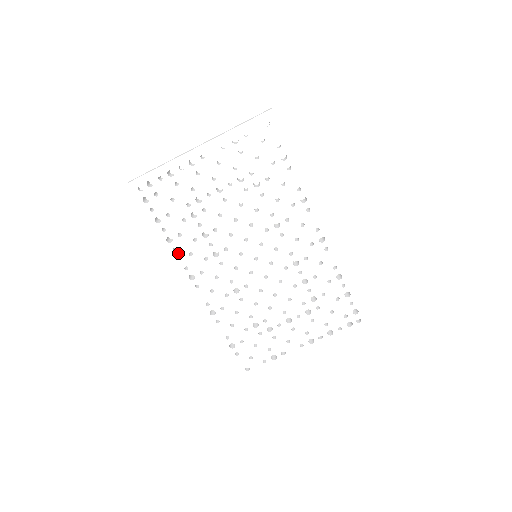
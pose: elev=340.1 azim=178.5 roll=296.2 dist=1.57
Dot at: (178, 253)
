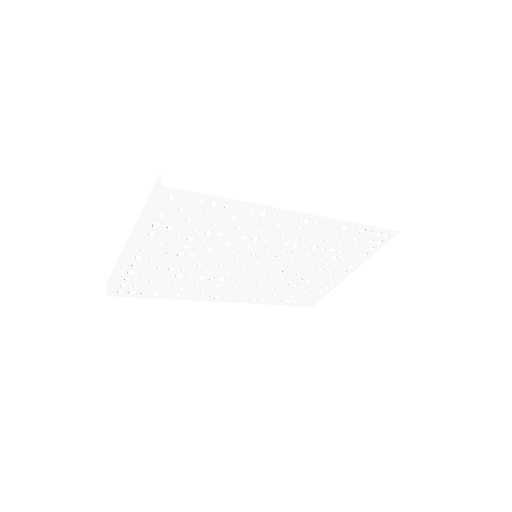
Dot at: (192, 296)
